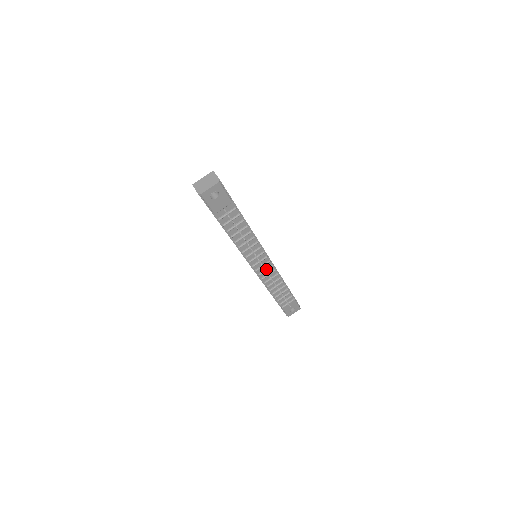
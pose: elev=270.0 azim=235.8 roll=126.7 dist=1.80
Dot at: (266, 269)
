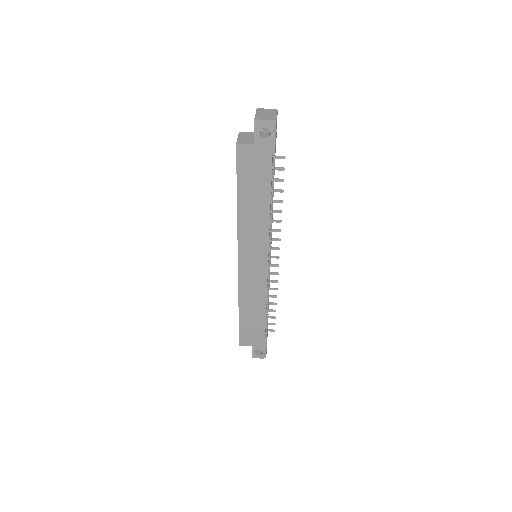
Dot at: occluded
